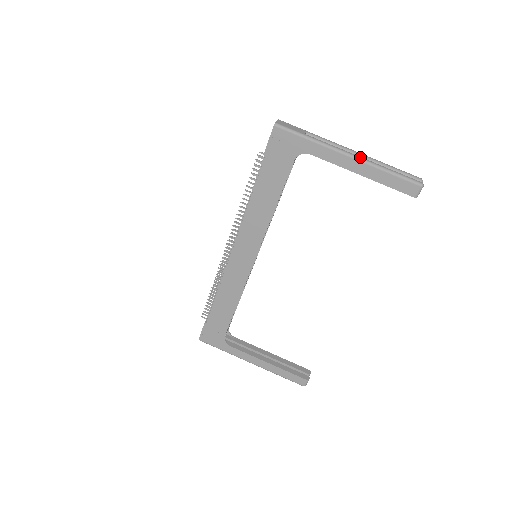
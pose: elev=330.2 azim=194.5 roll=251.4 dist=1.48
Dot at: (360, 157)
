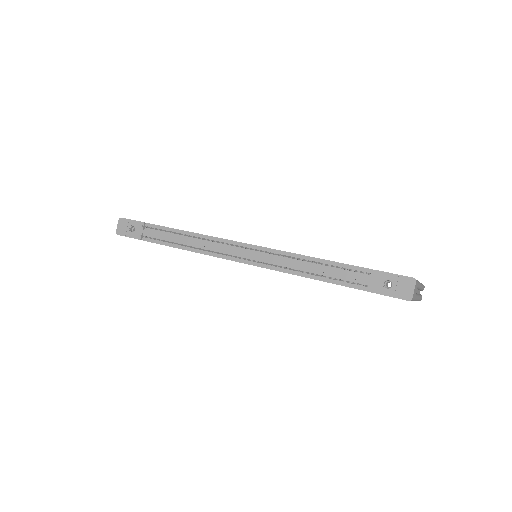
Dot at: occluded
